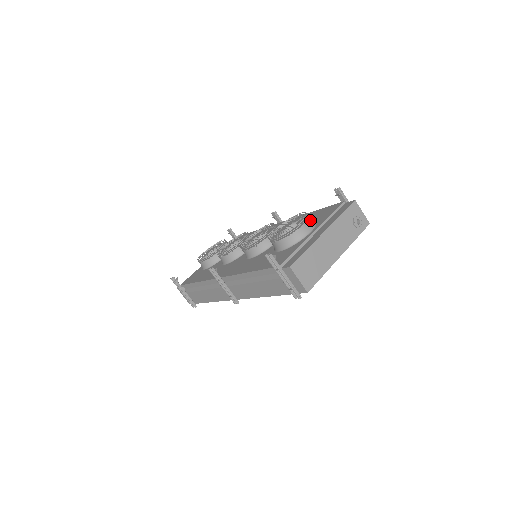
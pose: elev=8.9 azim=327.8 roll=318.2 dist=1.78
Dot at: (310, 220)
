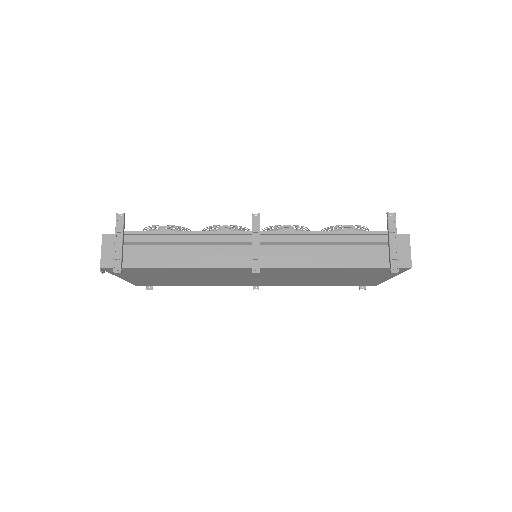
Dot at: occluded
